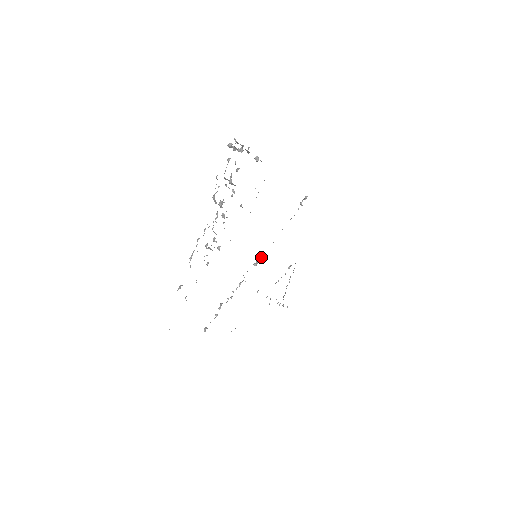
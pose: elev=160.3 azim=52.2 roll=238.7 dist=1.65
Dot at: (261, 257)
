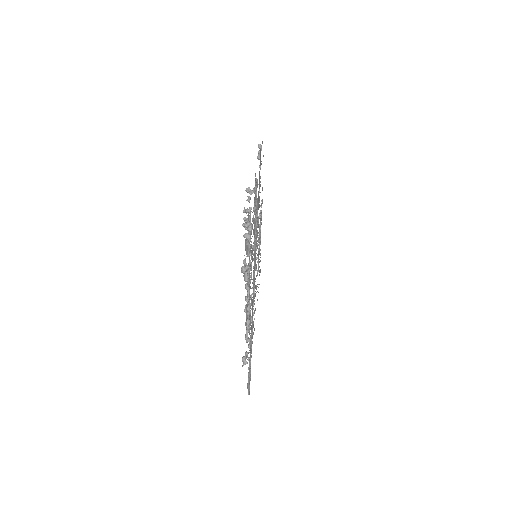
Dot at: occluded
